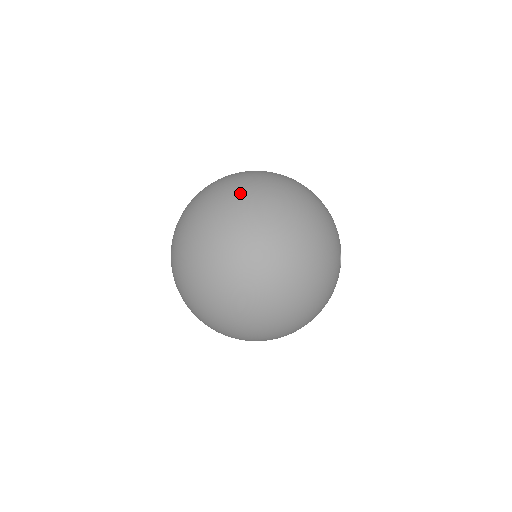
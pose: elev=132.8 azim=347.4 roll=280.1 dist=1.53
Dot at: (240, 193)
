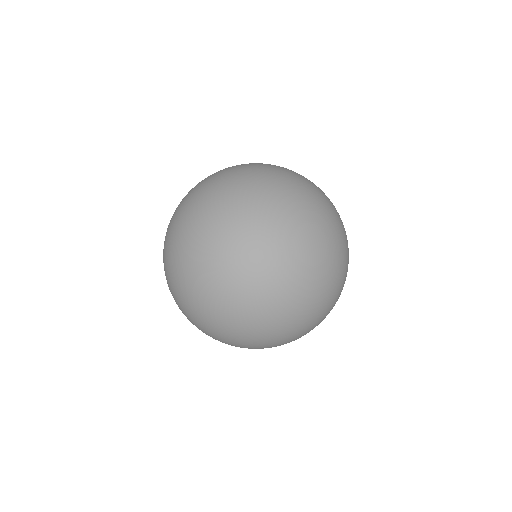
Dot at: (321, 191)
